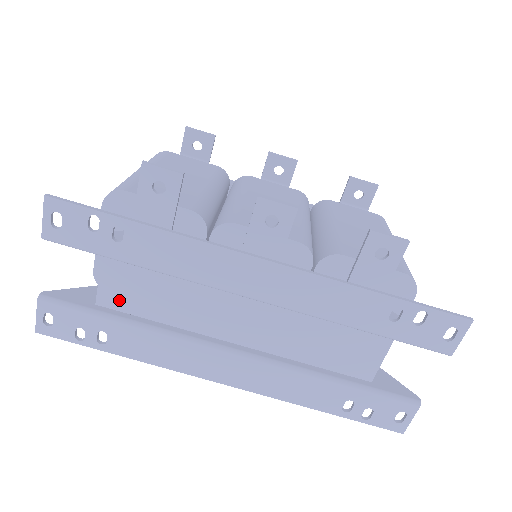
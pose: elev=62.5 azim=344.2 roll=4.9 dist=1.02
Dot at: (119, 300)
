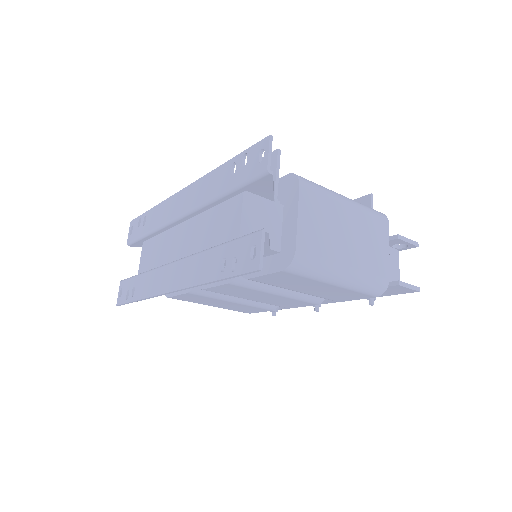
Dot at: (145, 265)
